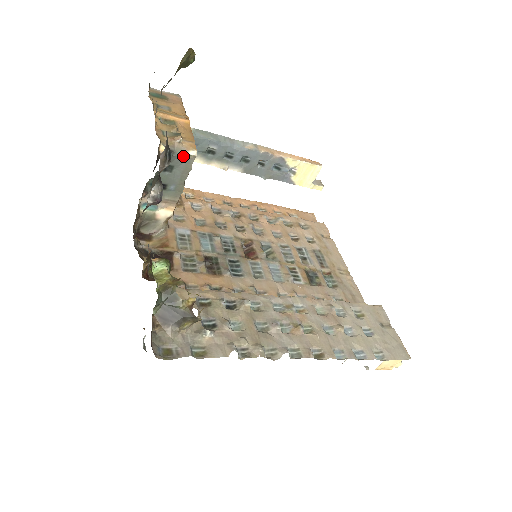
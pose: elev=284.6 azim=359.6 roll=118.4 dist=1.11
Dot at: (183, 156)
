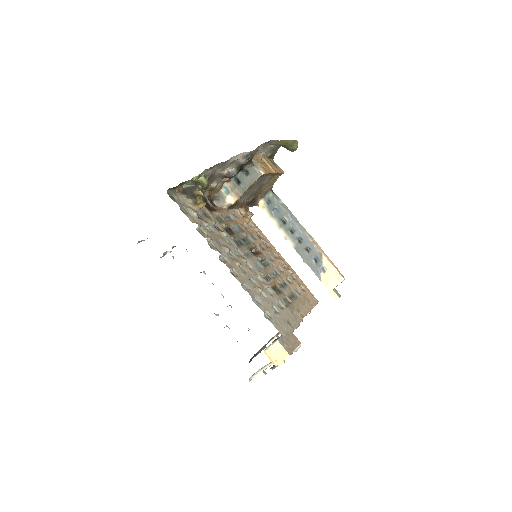
Dot at: (257, 170)
